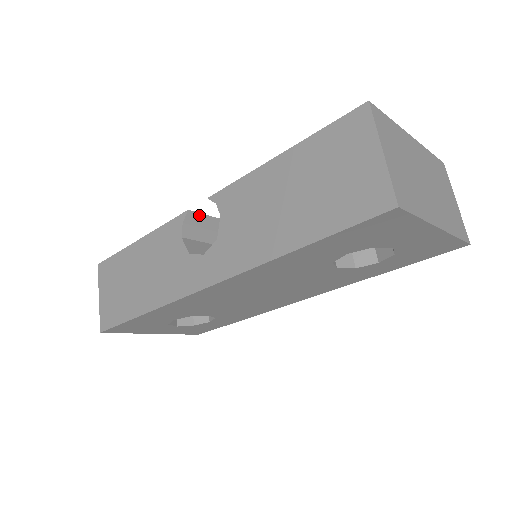
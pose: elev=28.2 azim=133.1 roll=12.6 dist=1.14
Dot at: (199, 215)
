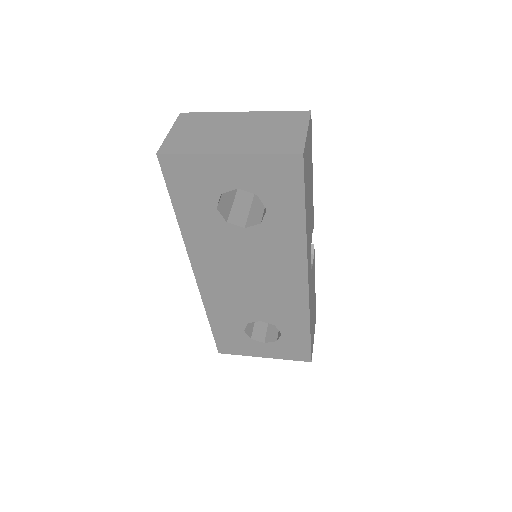
Dot at: occluded
